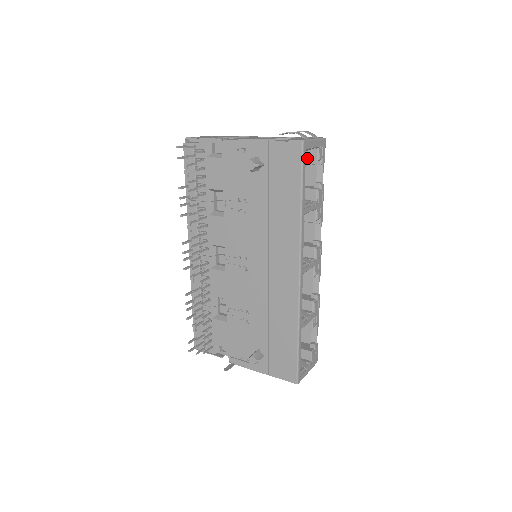
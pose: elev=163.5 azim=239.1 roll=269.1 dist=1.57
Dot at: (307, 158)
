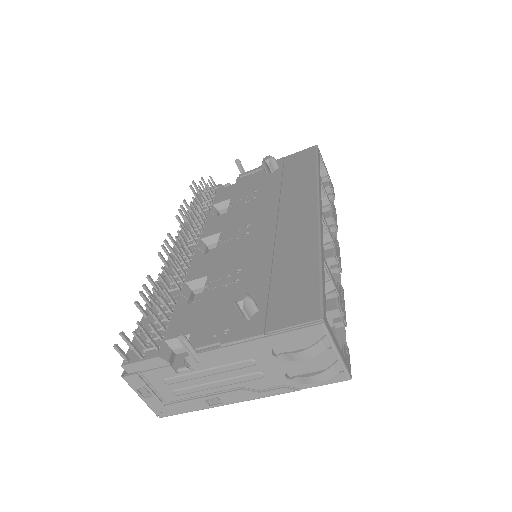
Dot at: occluded
